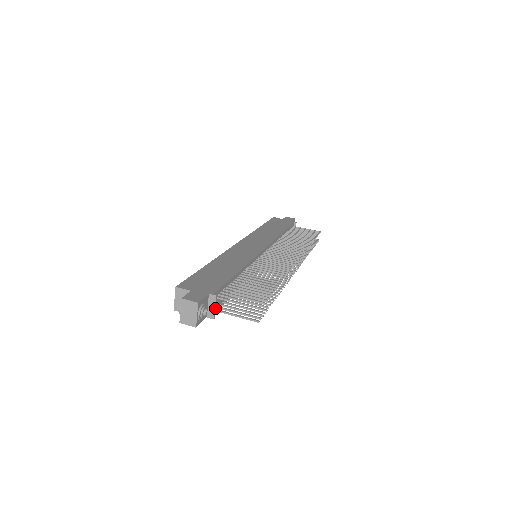
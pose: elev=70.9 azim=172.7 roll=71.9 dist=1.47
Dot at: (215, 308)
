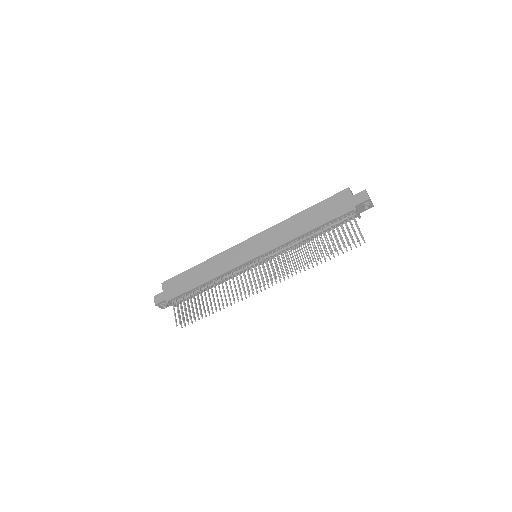
Dot at: occluded
